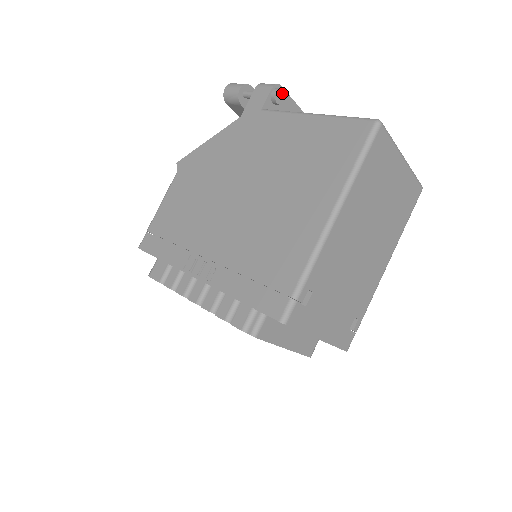
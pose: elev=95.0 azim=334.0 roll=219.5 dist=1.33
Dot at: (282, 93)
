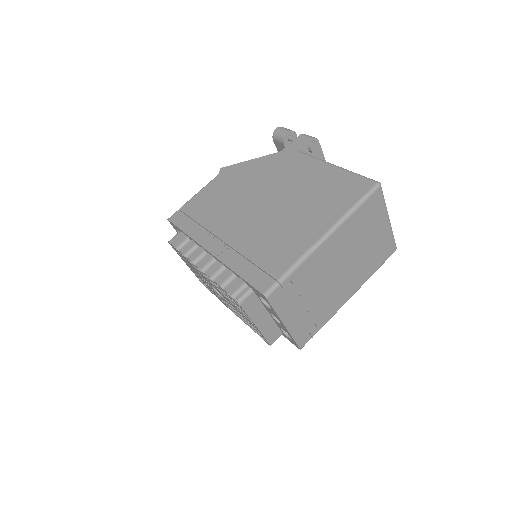
Dot at: (317, 145)
